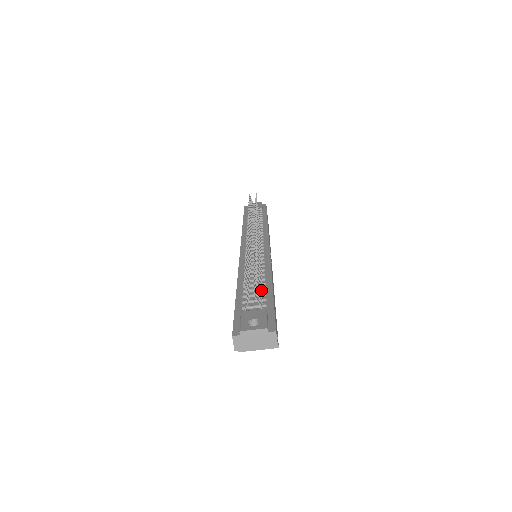
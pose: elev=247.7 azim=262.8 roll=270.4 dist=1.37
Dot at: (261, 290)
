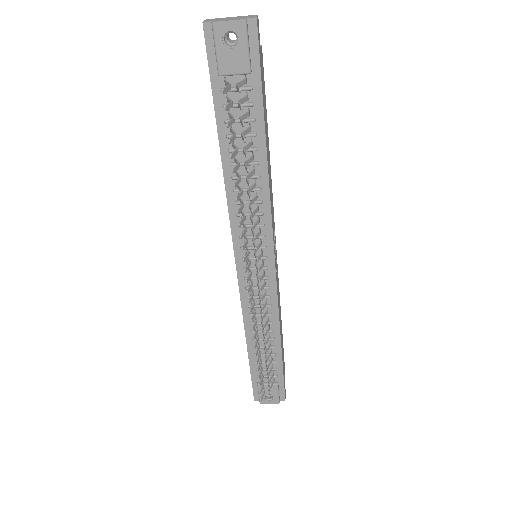
Dot at: (272, 361)
